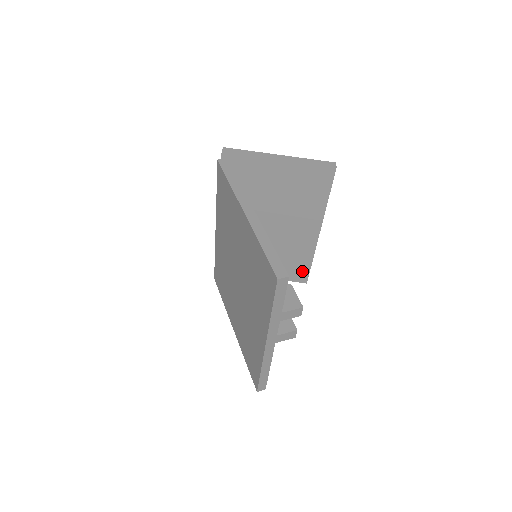
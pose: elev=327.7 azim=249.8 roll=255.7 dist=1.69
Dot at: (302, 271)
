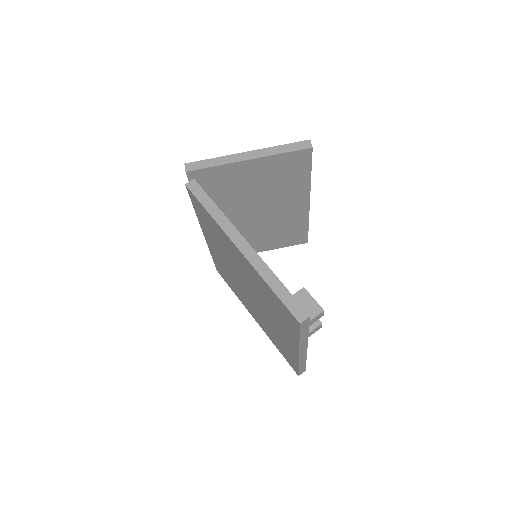
Dot at: (300, 235)
